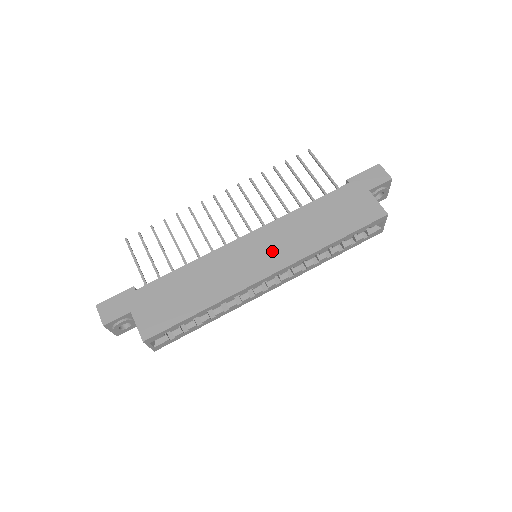
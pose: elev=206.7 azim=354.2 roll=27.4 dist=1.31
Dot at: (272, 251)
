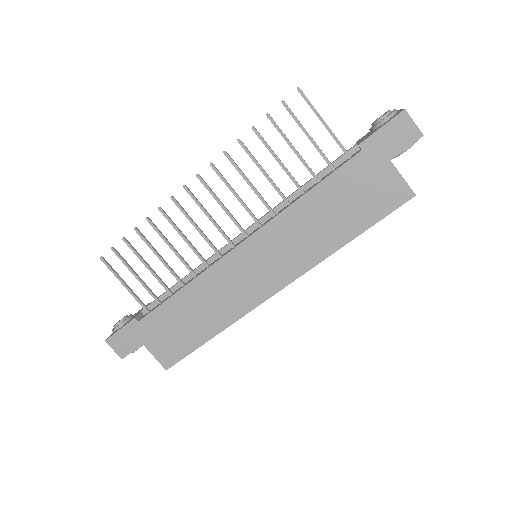
Dot at: (274, 263)
